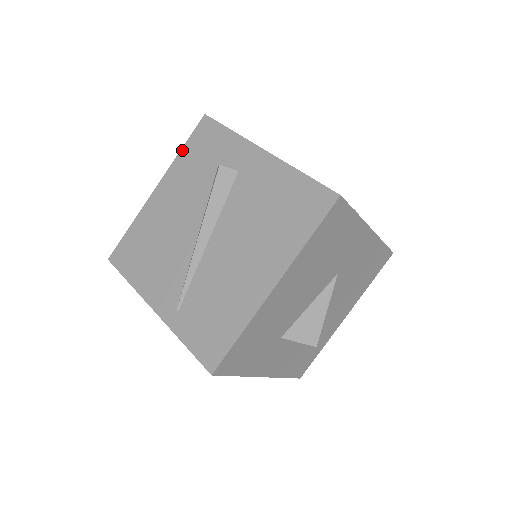
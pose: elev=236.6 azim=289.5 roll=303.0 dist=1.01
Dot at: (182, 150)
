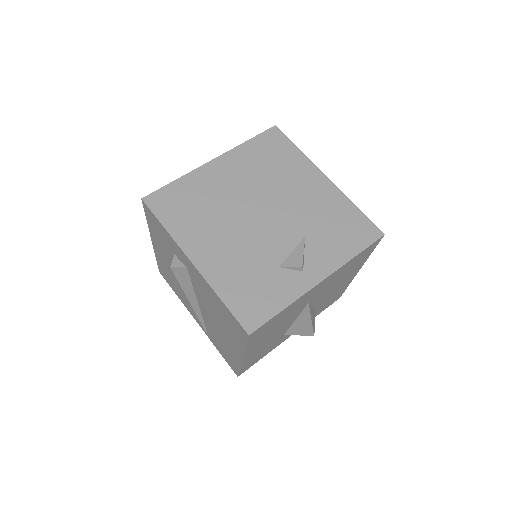
Dot at: (147, 222)
